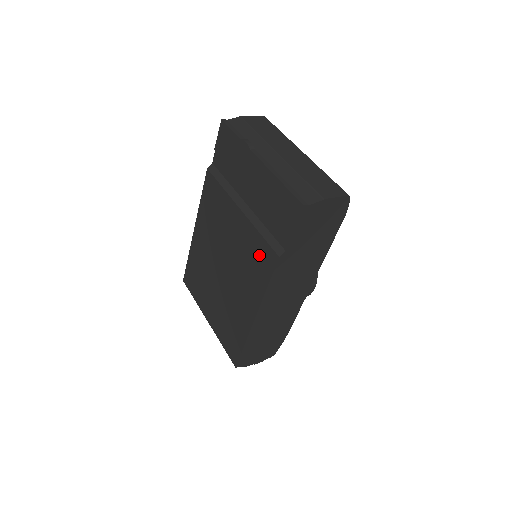
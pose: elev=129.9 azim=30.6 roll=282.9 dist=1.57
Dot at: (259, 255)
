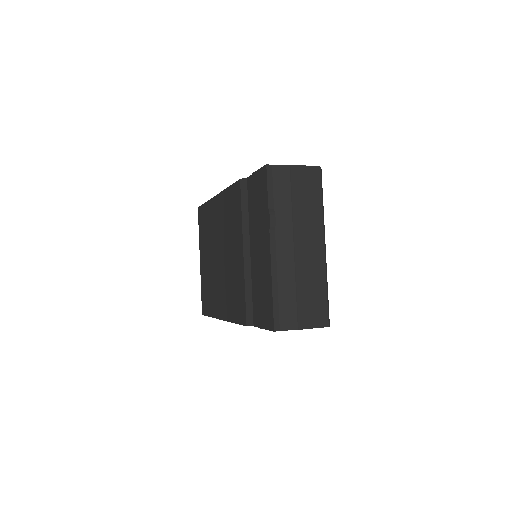
Dot at: (239, 300)
